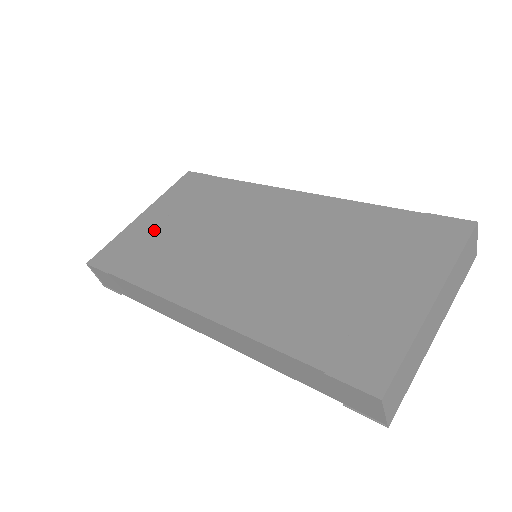
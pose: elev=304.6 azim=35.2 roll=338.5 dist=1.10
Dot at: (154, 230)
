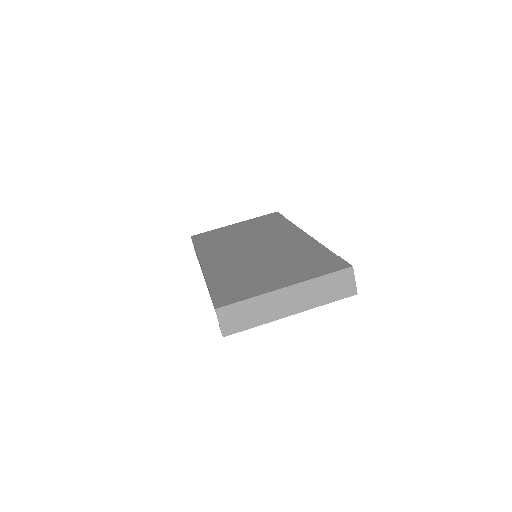
Dot at: (230, 231)
